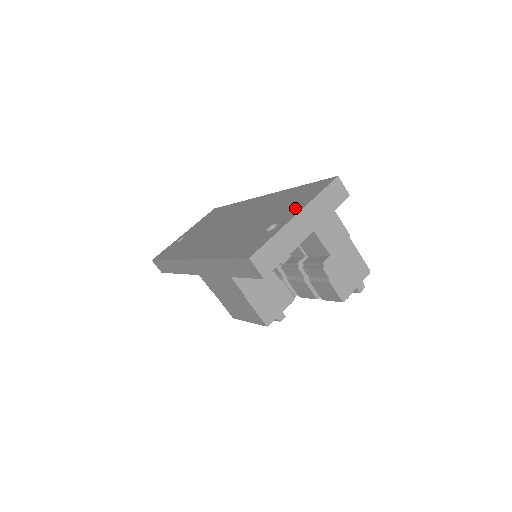
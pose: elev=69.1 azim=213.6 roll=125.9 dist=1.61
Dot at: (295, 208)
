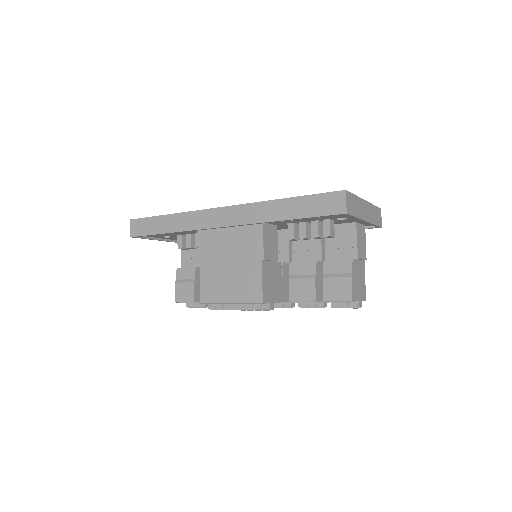
Dot at: occluded
